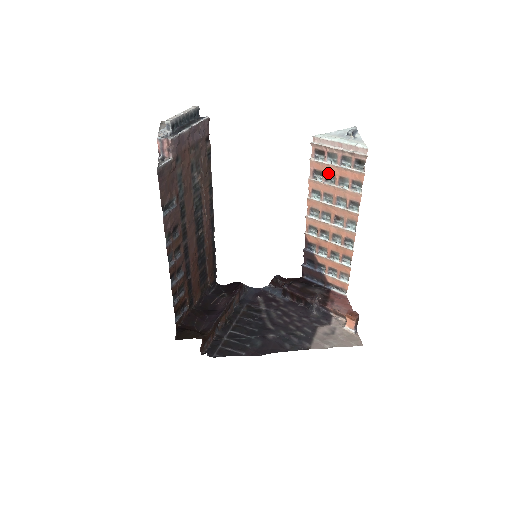
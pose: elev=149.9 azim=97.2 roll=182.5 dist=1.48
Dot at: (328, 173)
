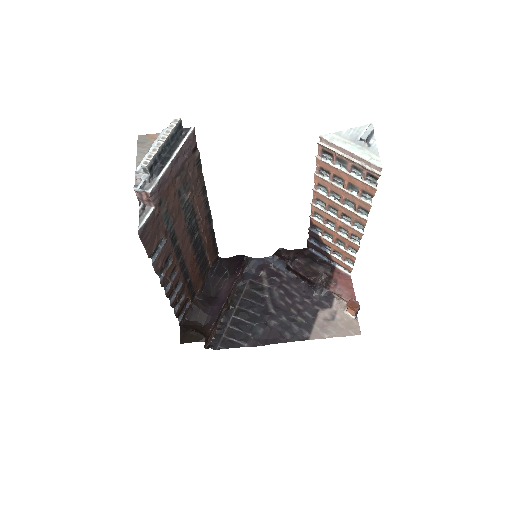
Dot at: (336, 175)
